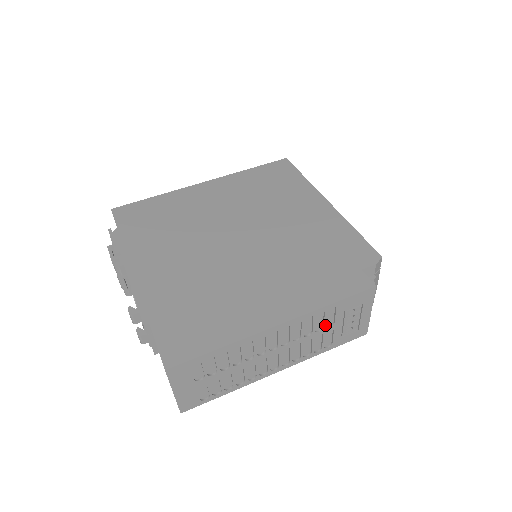
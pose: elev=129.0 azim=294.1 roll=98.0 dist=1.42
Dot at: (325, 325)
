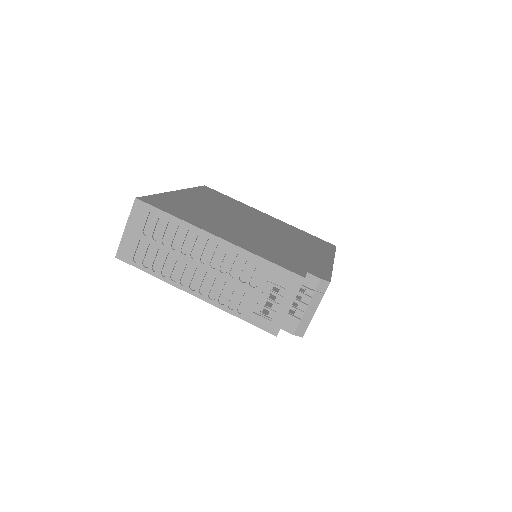
Dot at: (249, 280)
